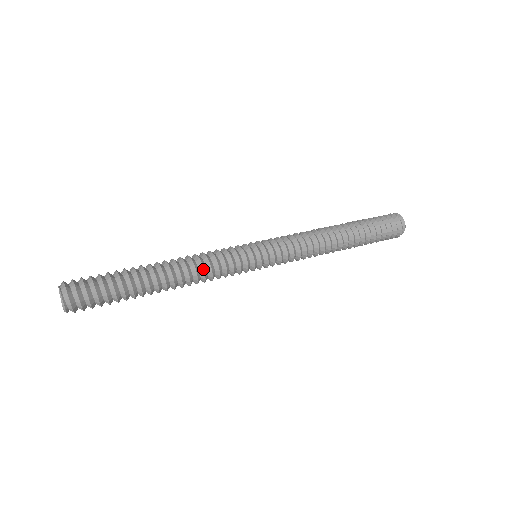
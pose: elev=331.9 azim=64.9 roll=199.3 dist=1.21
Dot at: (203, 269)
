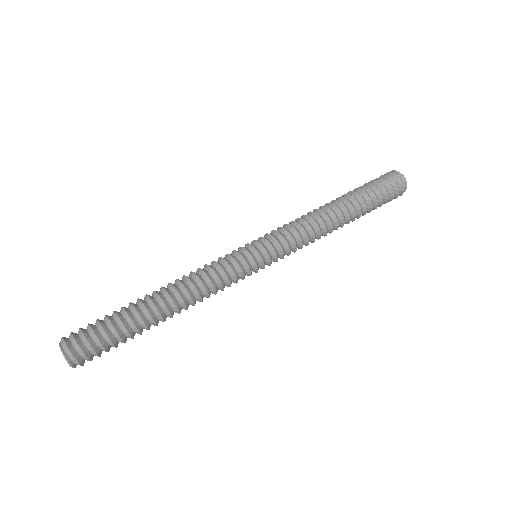
Dot at: (203, 286)
